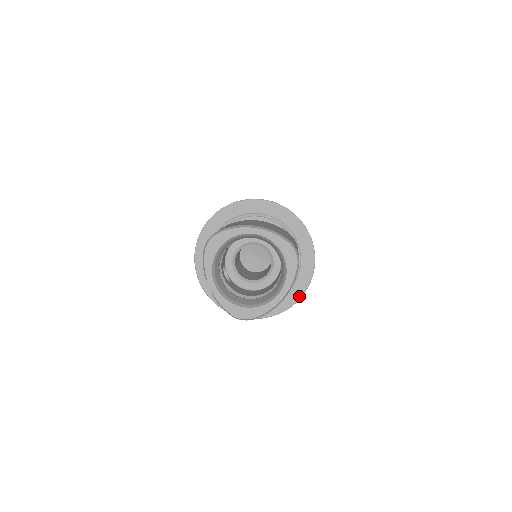
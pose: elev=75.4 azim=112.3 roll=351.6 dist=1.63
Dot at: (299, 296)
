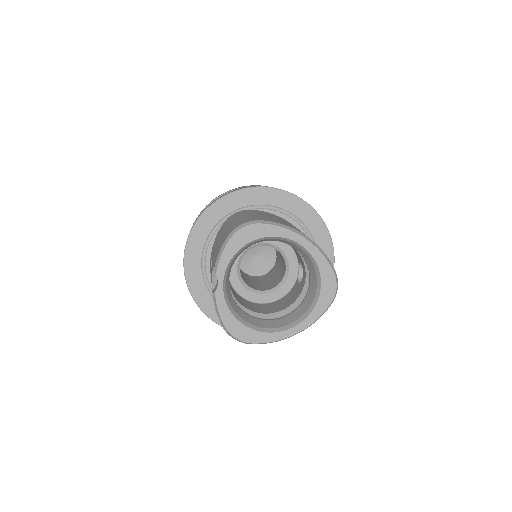
Dot at: occluded
